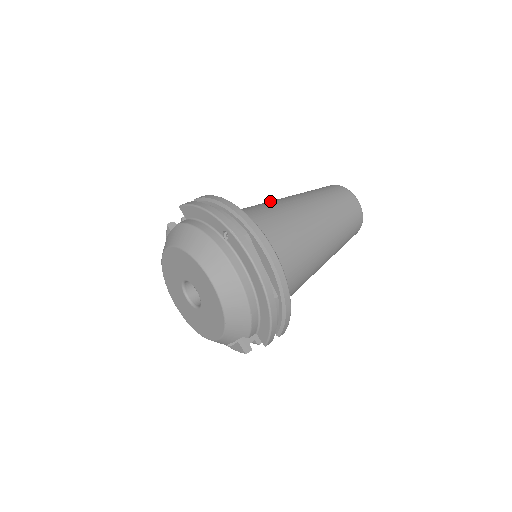
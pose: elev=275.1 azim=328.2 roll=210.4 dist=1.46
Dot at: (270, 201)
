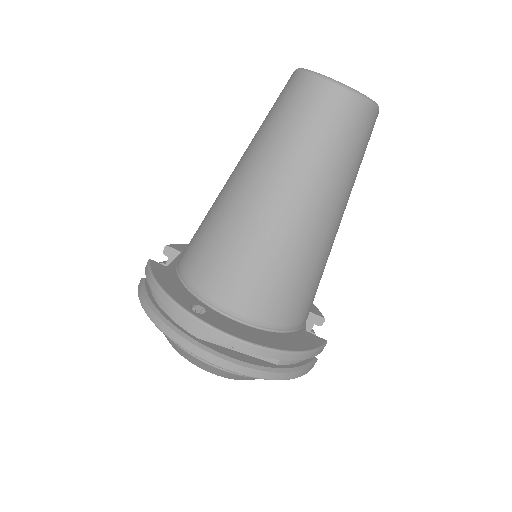
Dot at: (223, 192)
